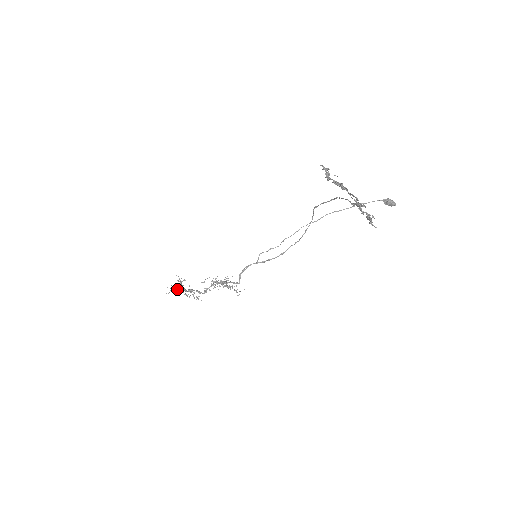
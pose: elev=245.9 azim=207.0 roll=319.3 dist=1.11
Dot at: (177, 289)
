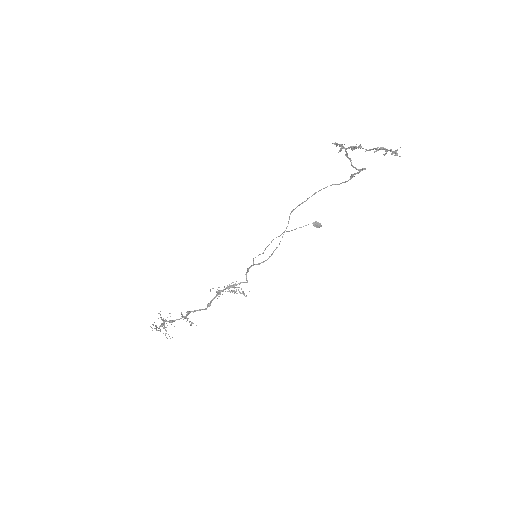
Dot at: (160, 326)
